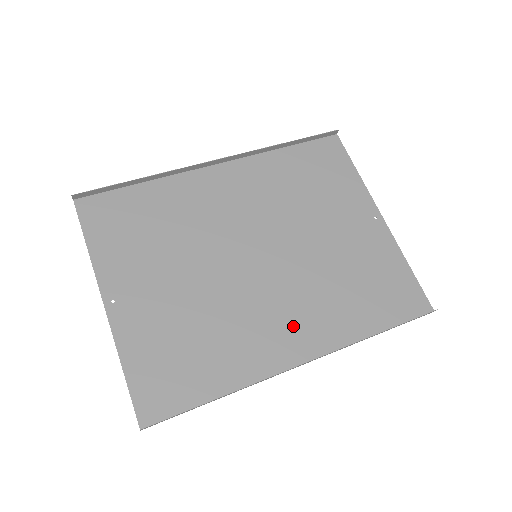
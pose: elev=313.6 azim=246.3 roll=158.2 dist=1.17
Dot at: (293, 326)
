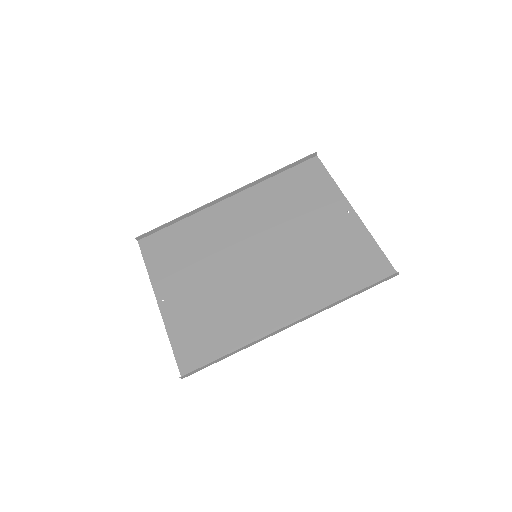
Dot at: (283, 300)
